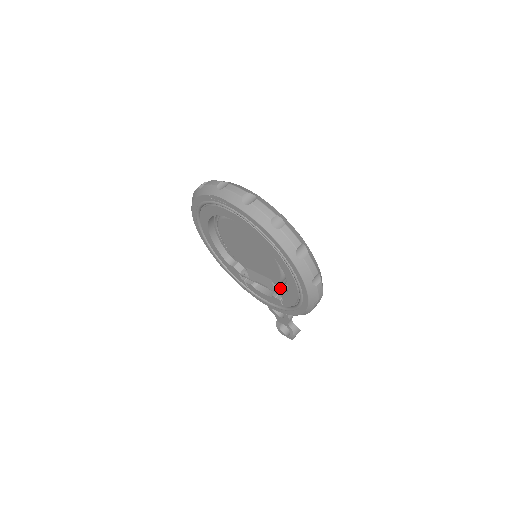
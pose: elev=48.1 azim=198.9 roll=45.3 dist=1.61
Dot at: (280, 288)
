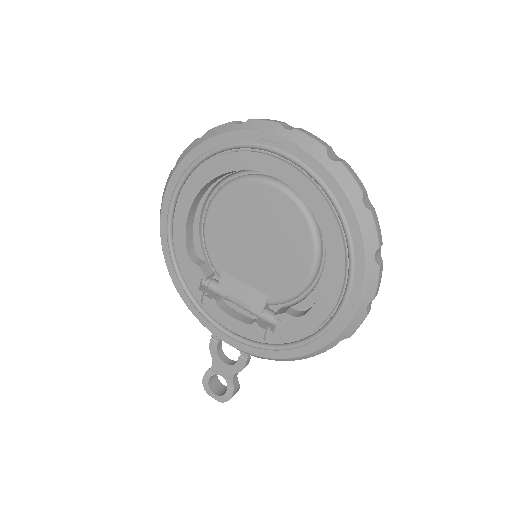
Dot at: (279, 311)
